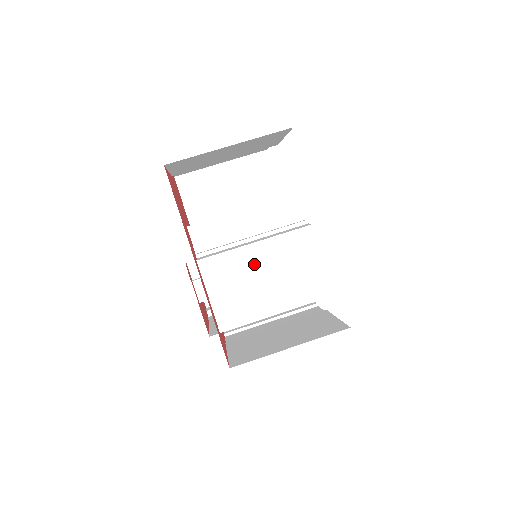
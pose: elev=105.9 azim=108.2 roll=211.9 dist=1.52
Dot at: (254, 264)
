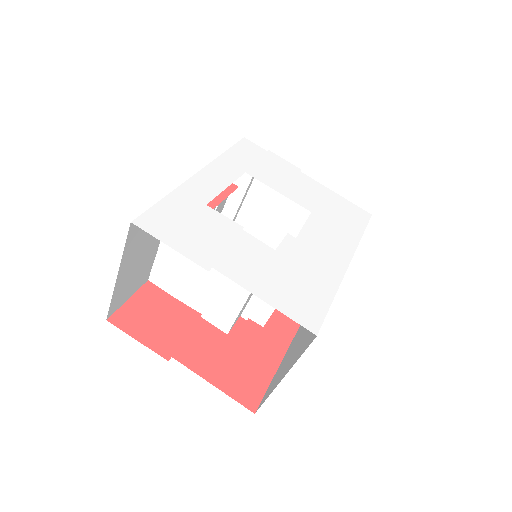
Dot at: occluded
